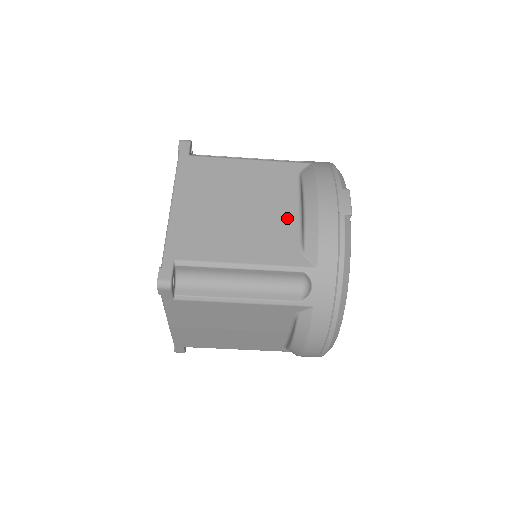
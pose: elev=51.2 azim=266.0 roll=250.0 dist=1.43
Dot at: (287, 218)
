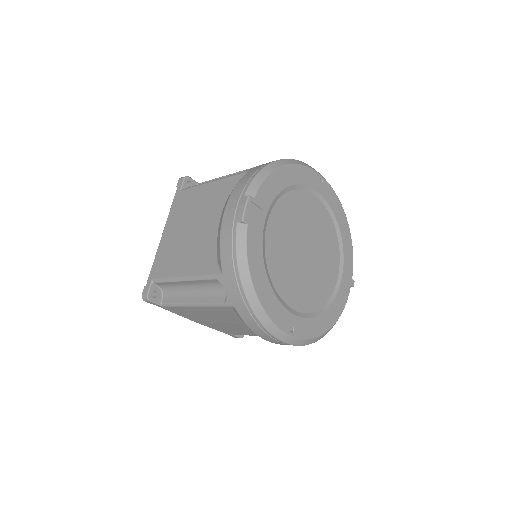
Dot at: occluded
